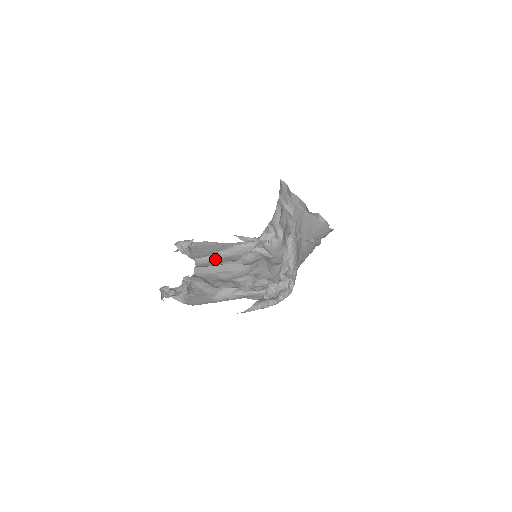
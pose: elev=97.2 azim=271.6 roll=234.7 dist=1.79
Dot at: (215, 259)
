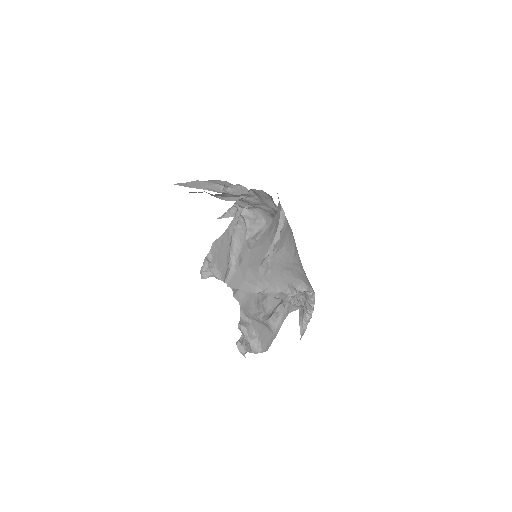
Dot at: (236, 267)
